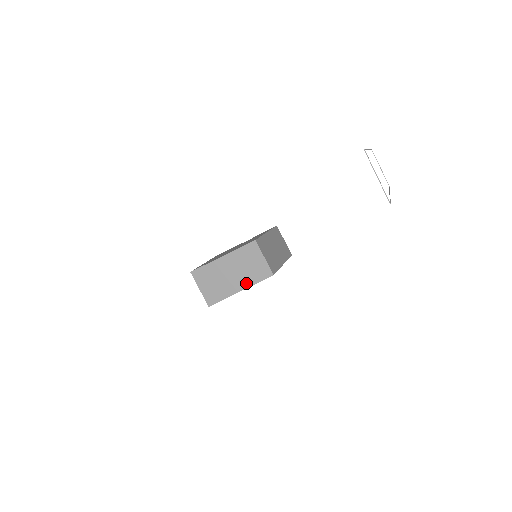
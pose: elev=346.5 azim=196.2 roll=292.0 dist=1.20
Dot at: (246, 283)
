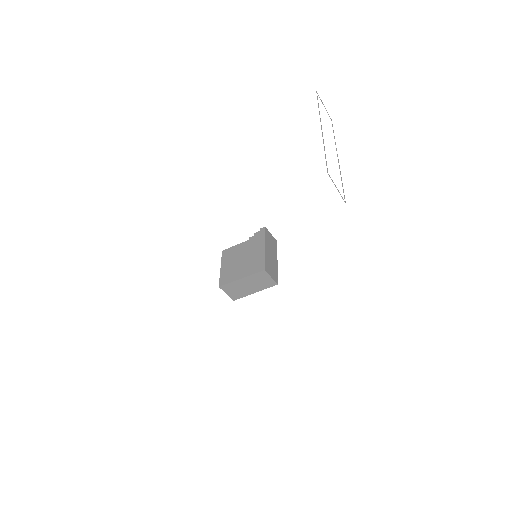
Dot at: (259, 289)
